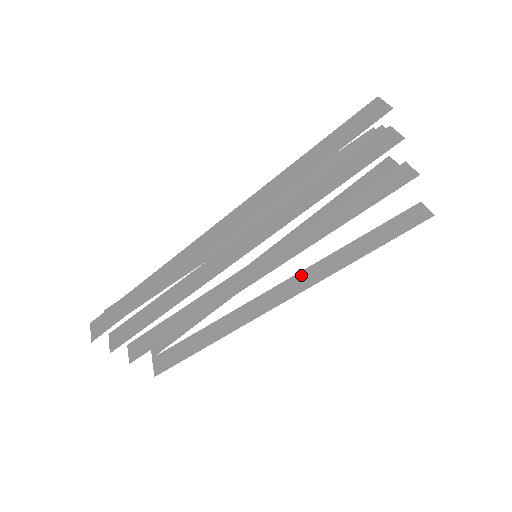
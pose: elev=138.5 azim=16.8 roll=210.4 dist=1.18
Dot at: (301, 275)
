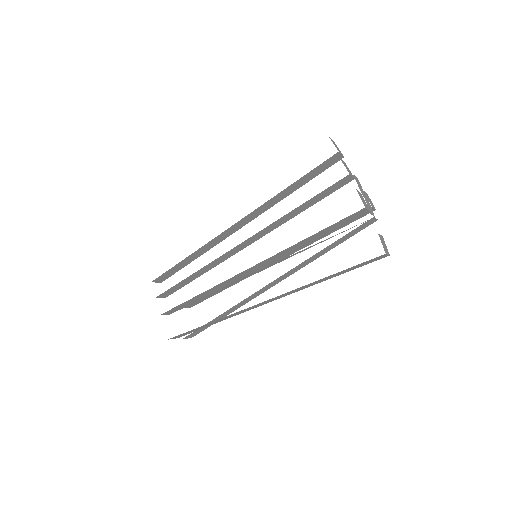
Dot at: occluded
